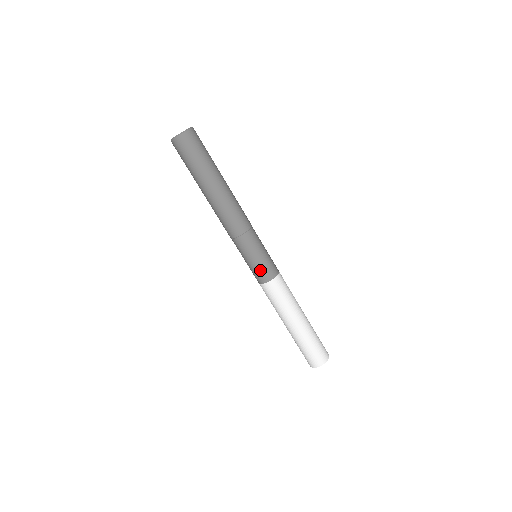
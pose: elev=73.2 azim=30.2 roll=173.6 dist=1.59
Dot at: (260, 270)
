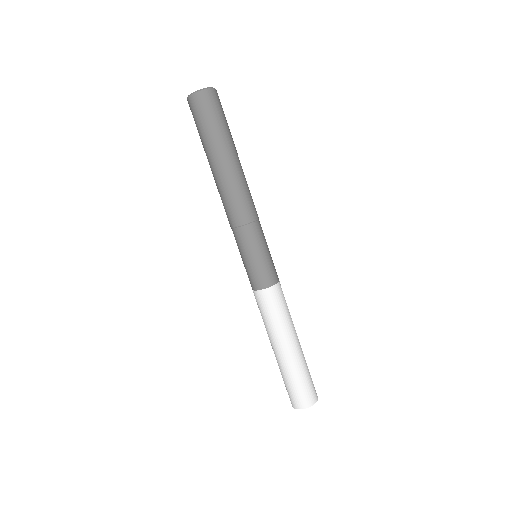
Dot at: (261, 271)
